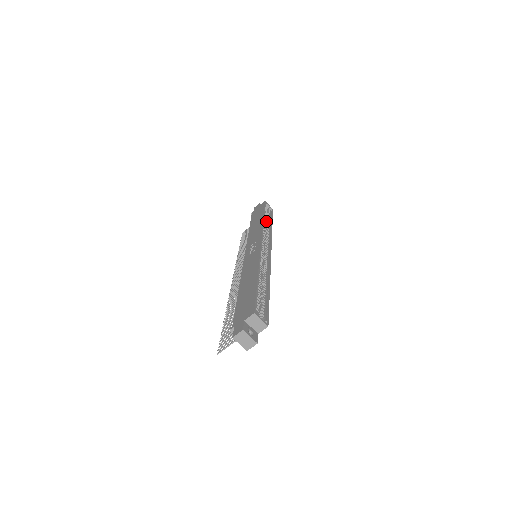
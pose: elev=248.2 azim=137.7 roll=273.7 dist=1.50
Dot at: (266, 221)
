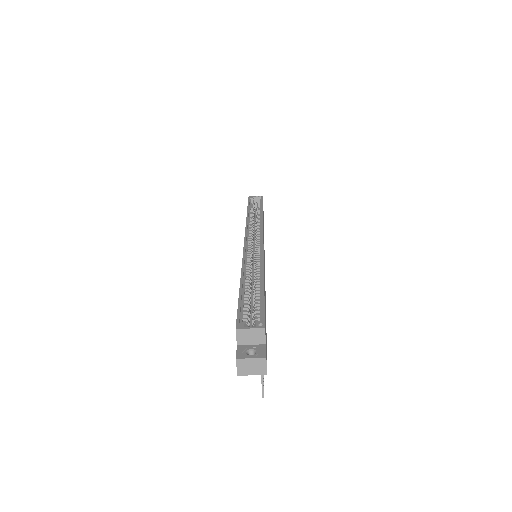
Dot at: (256, 213)
